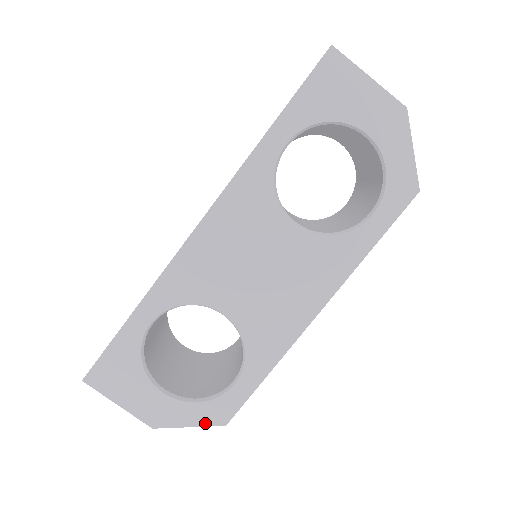
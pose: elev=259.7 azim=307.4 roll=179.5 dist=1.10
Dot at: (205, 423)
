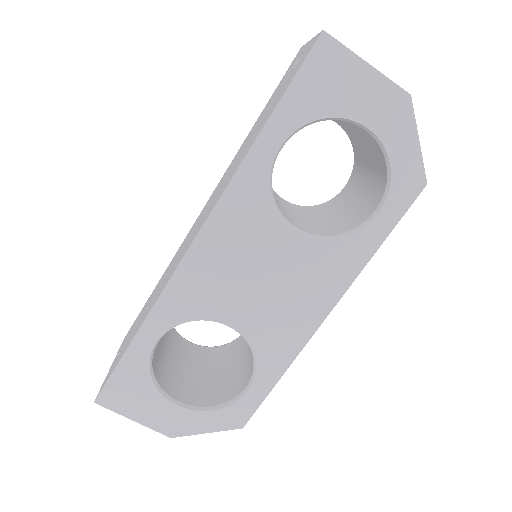
Dot at: (222, 428)
